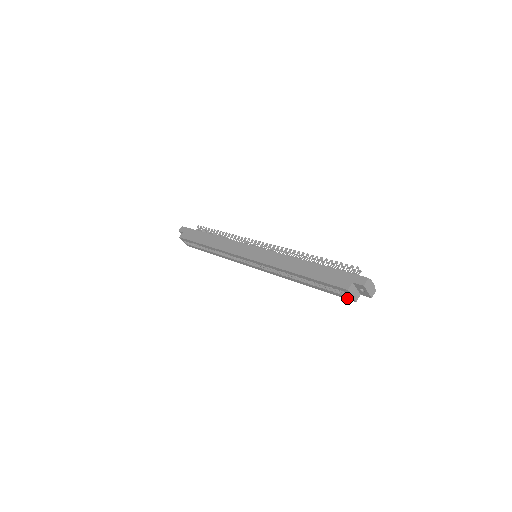
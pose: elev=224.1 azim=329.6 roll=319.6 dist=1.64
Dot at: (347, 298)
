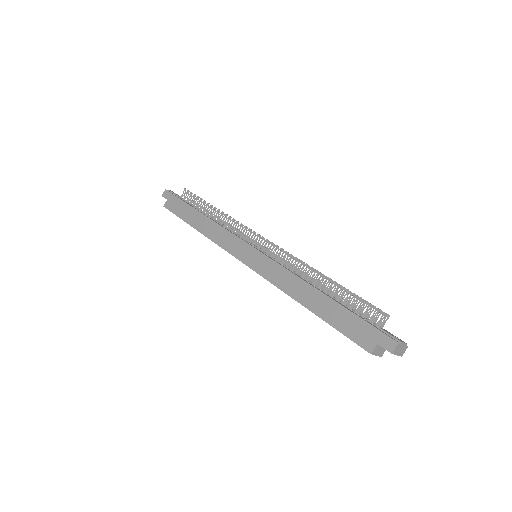
Dot at: occluded
